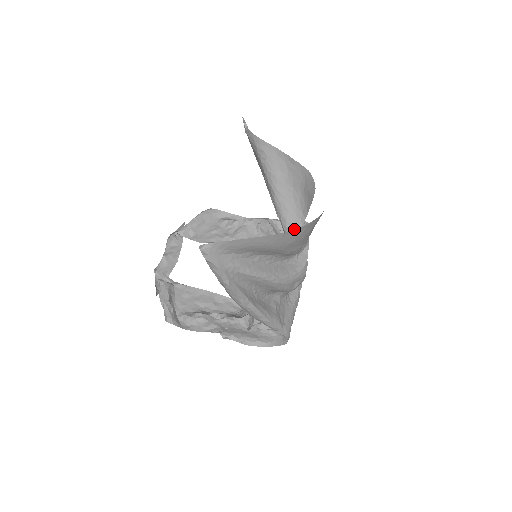
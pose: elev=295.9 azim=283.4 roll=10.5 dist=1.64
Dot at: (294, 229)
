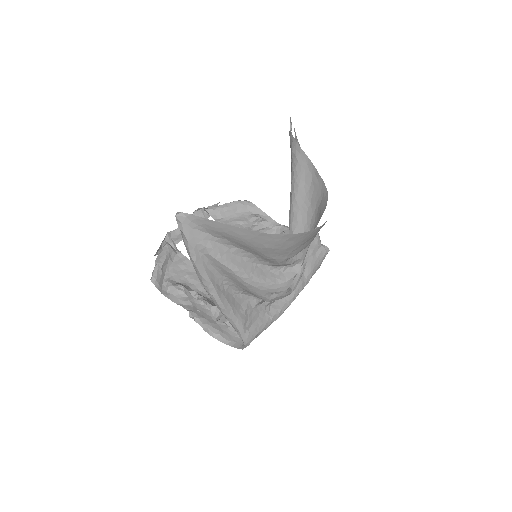
Dot at: occluded
